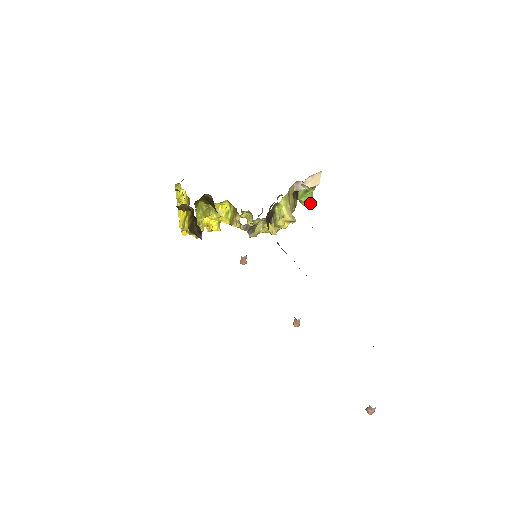
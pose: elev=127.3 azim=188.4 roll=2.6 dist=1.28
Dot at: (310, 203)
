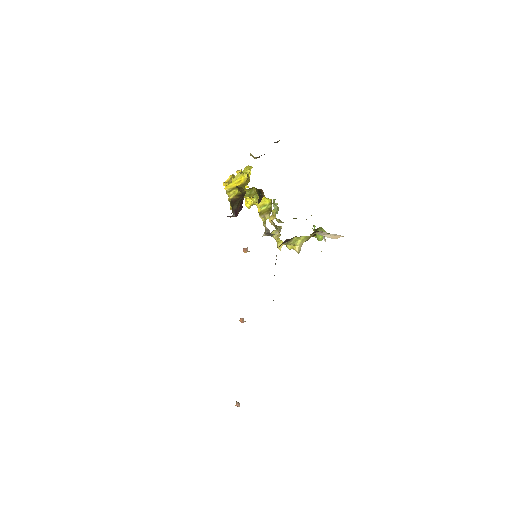
Dot at: (319, 239)
